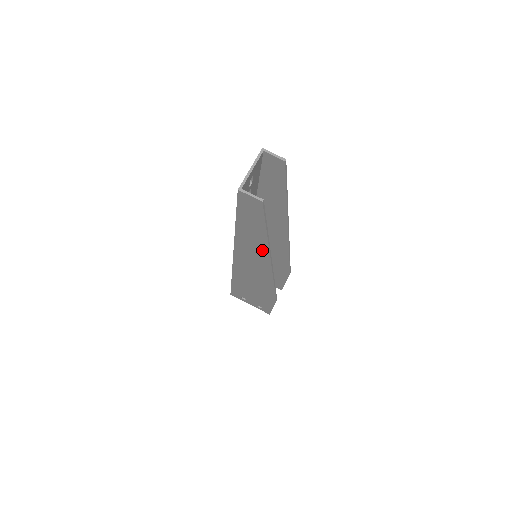
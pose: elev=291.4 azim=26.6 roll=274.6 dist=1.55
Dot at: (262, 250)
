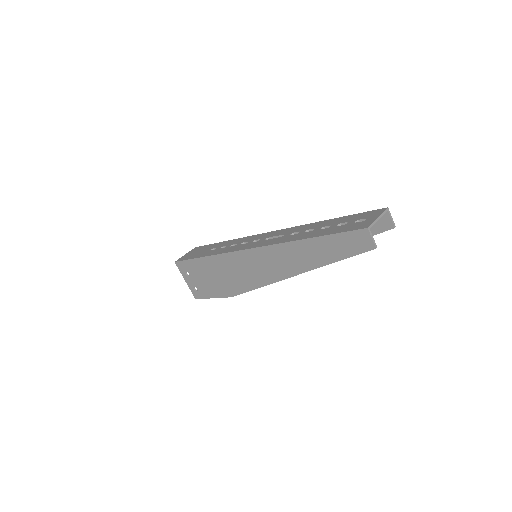
Dot at: (301, 266)
